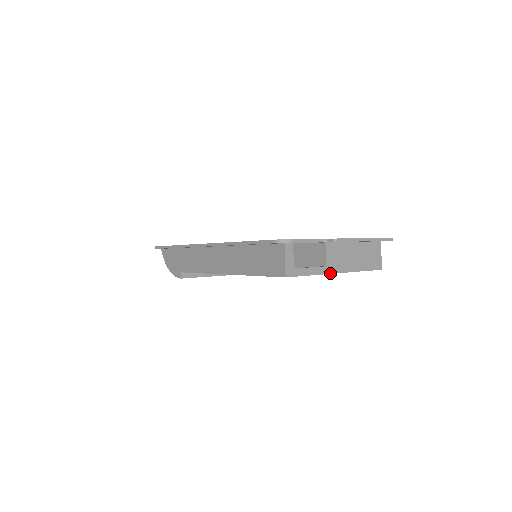
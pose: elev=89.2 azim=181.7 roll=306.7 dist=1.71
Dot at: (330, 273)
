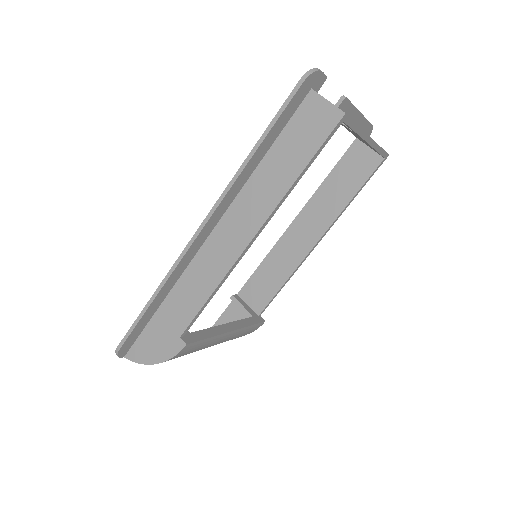
Dot at: (367, 134)
